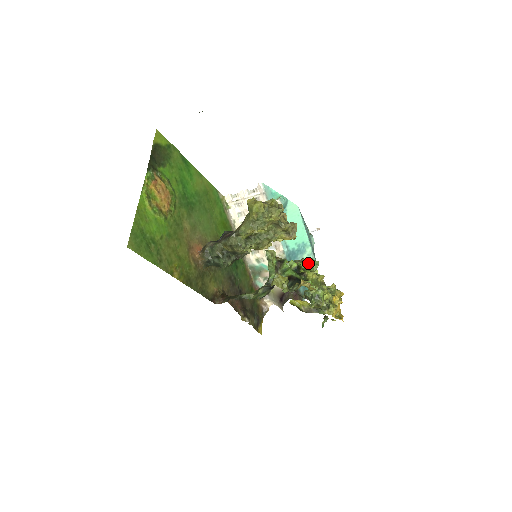
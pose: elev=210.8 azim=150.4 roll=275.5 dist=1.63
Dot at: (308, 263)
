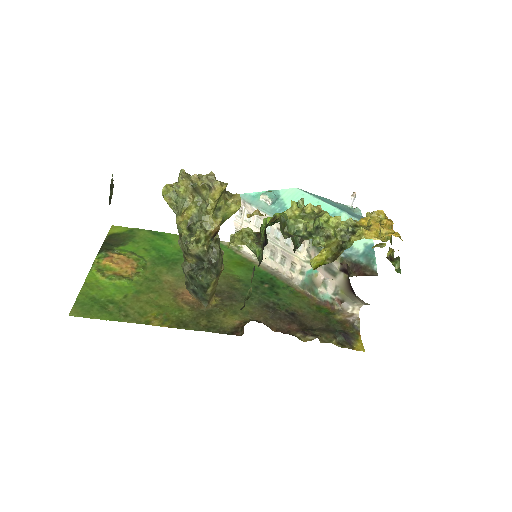
Dot at: occluded
